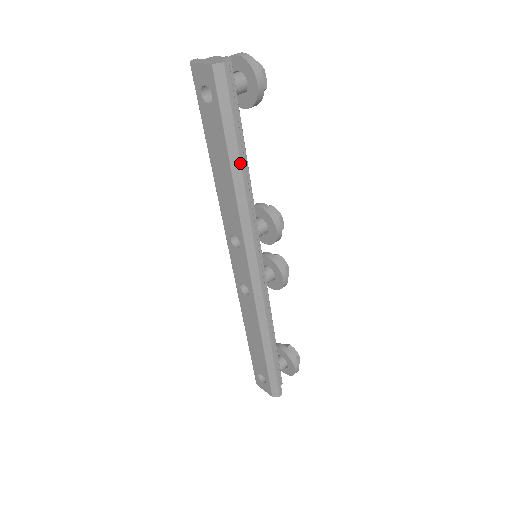
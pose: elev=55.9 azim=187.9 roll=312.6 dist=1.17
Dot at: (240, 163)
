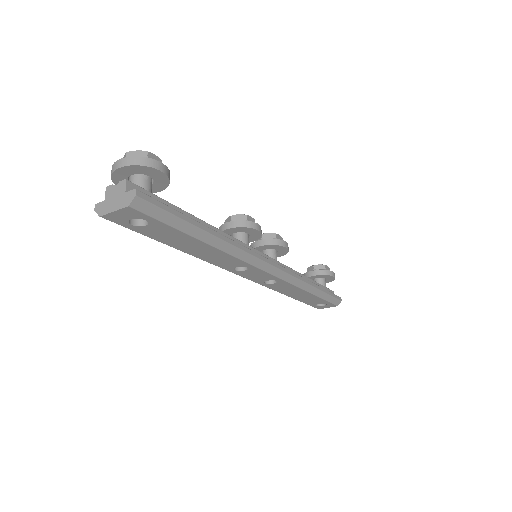
Dot at: (207, 232)
